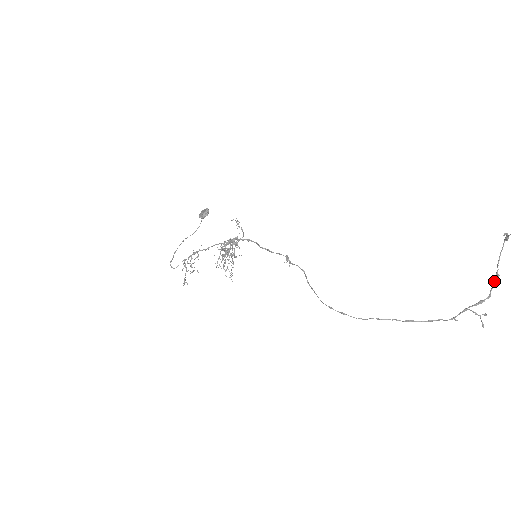
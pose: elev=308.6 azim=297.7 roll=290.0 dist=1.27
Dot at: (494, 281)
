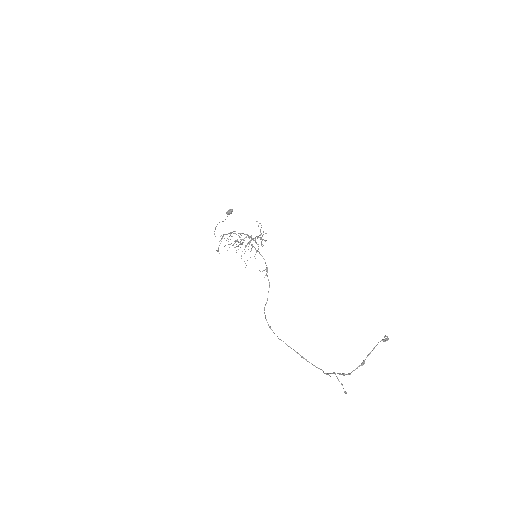
Dot at: (359, 365)
